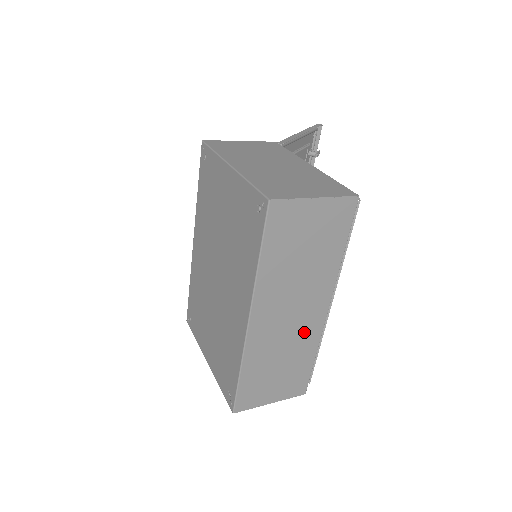
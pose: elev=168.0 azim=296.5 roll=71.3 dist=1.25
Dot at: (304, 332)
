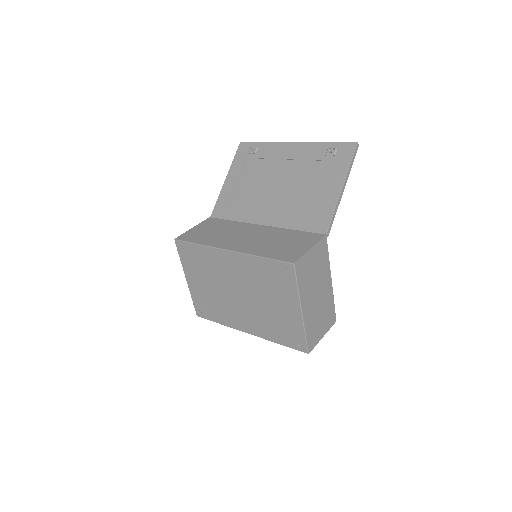
Dot at: occluded
